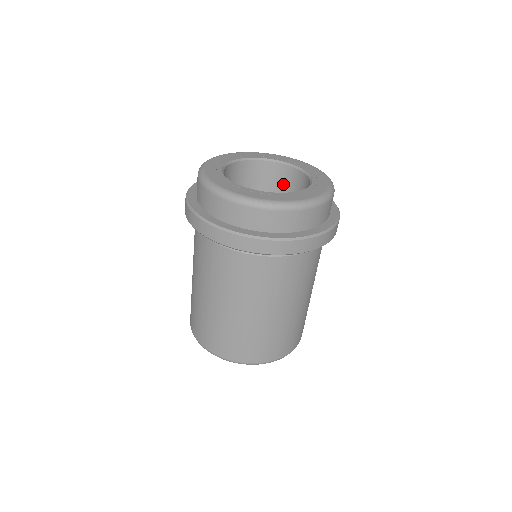
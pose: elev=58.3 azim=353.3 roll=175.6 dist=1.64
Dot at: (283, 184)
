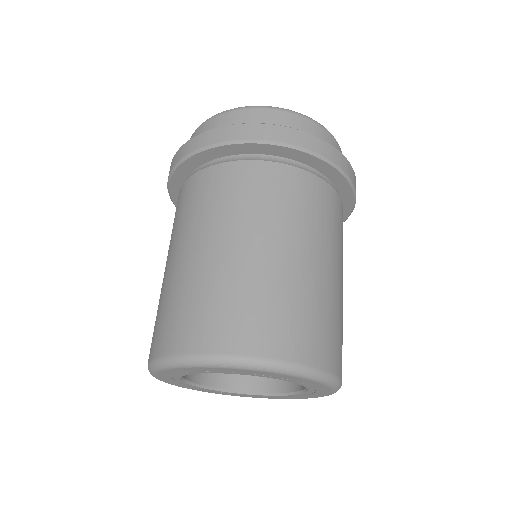
Dot at: occluded
